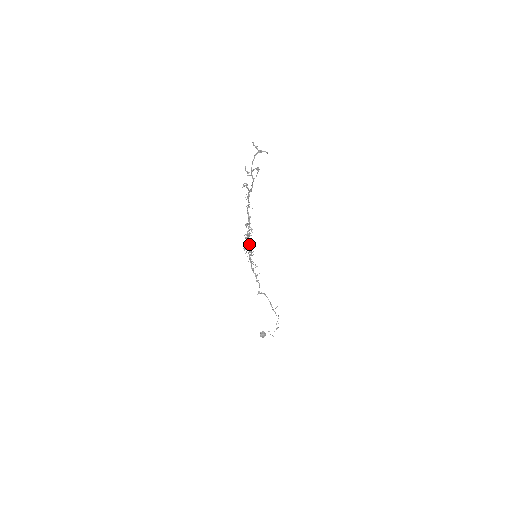
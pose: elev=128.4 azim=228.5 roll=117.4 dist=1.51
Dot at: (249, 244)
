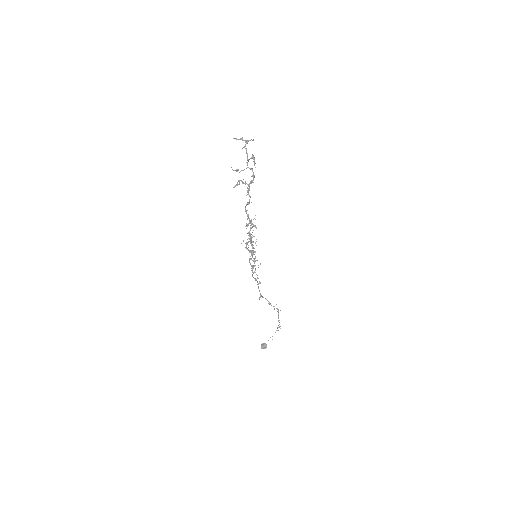
Dot at: (248, 247)
